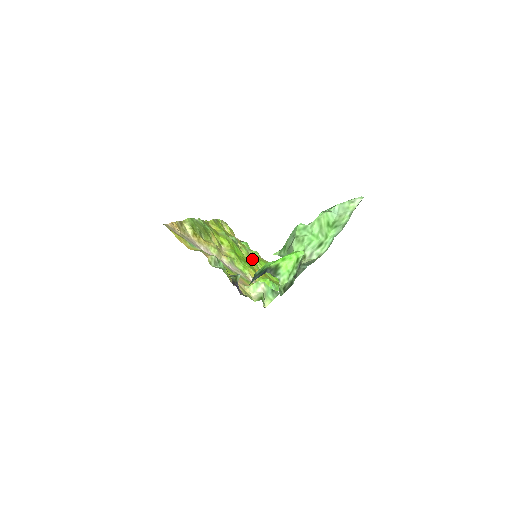
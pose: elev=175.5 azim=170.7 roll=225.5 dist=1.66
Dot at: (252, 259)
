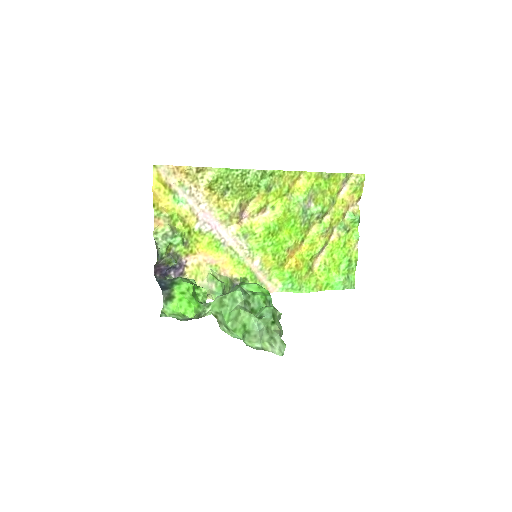
Dot at: (318, 242)
